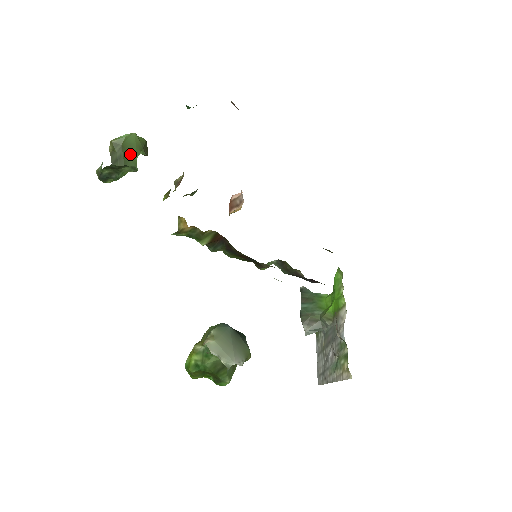
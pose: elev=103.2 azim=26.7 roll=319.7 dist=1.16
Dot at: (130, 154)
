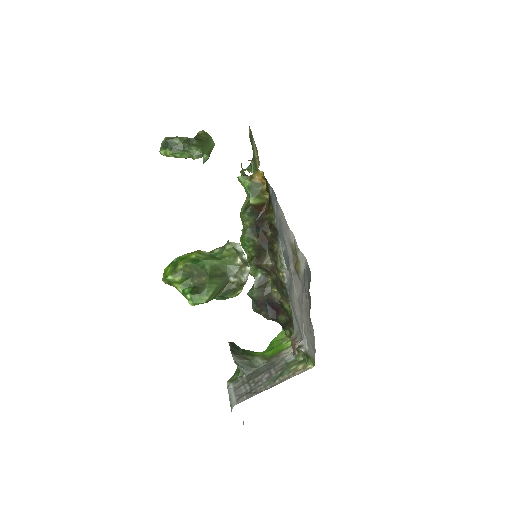
Dot at: (206, 147)
